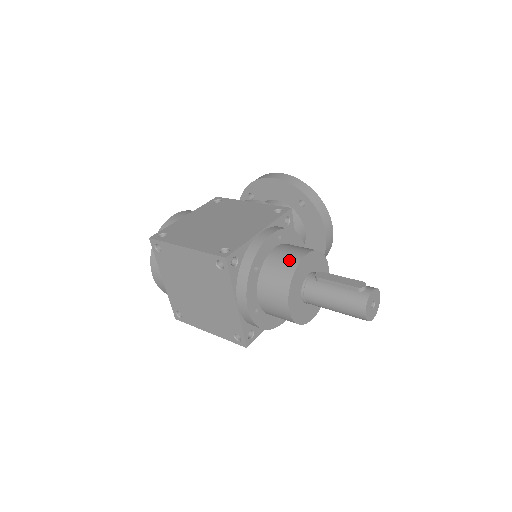
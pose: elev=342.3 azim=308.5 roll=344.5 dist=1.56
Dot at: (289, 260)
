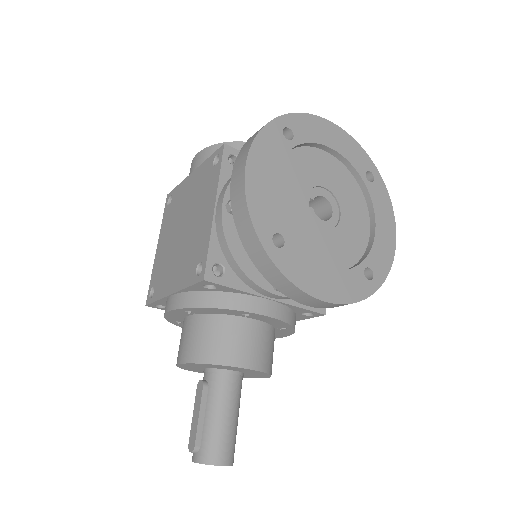
Dot at: occluded
